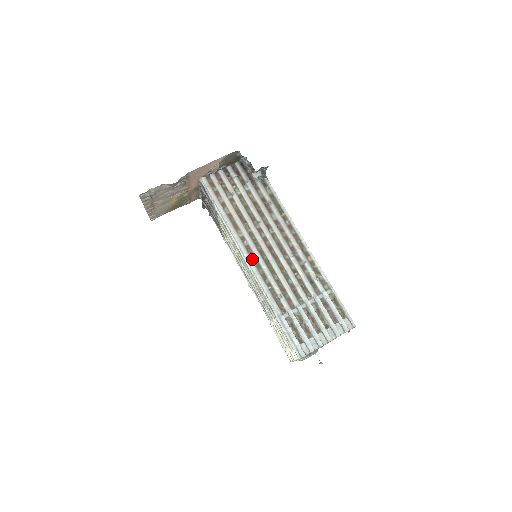
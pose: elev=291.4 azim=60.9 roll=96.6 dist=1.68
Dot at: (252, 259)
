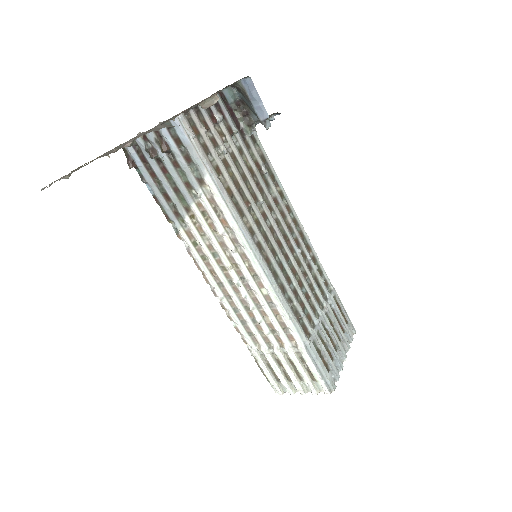
Dot at: (267, 264)
